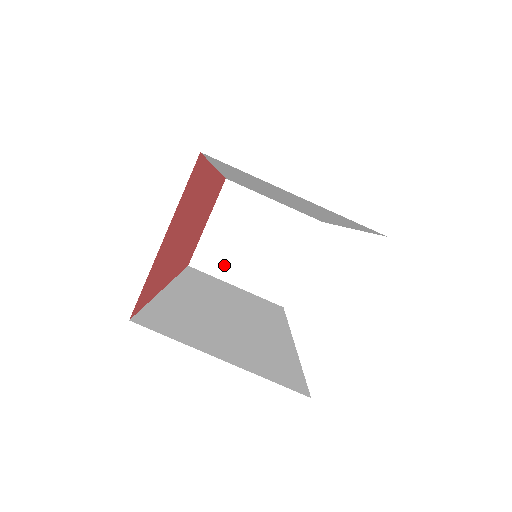
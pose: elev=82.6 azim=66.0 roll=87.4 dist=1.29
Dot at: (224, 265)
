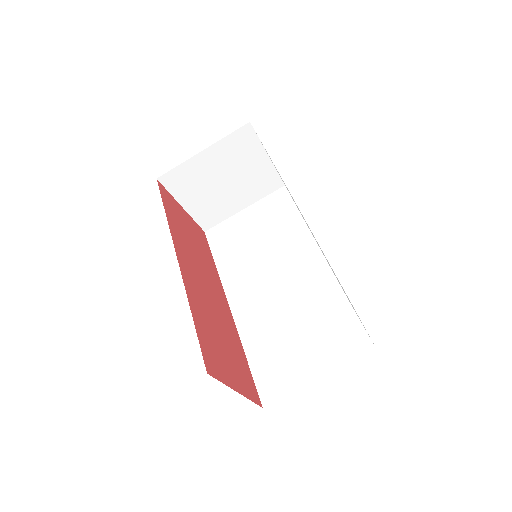
Dot at: (223, 210)
